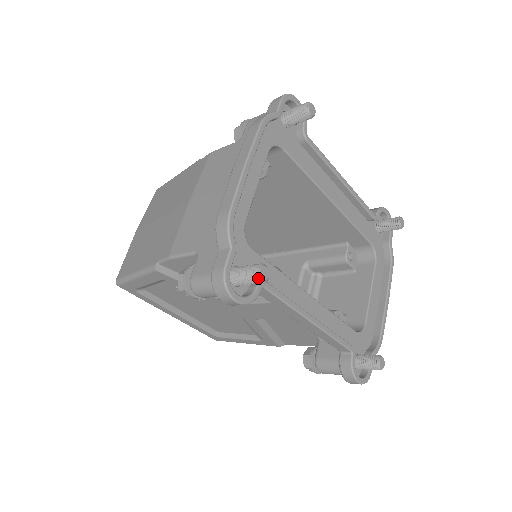
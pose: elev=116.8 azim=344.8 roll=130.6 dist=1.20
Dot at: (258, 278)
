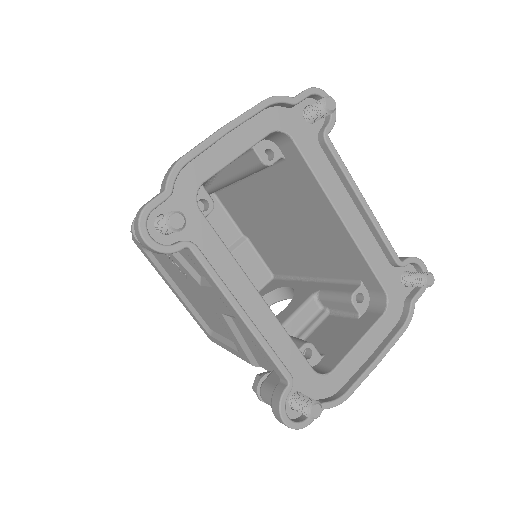
Dot at: (167, 222)
